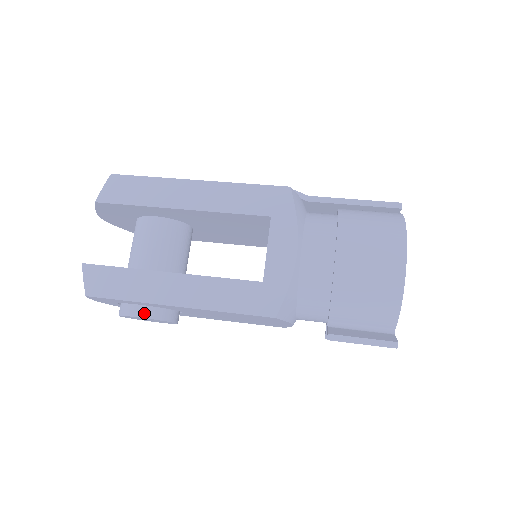
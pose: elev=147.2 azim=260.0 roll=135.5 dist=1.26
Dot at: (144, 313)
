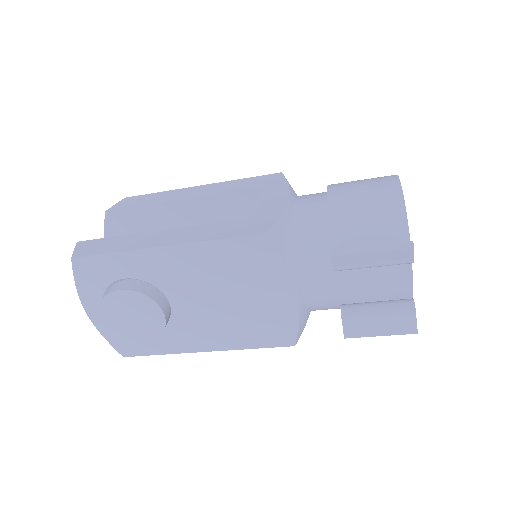
Dot at: (128, 286)
